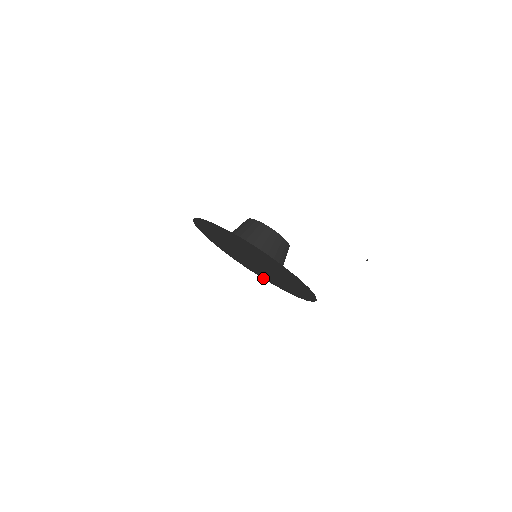
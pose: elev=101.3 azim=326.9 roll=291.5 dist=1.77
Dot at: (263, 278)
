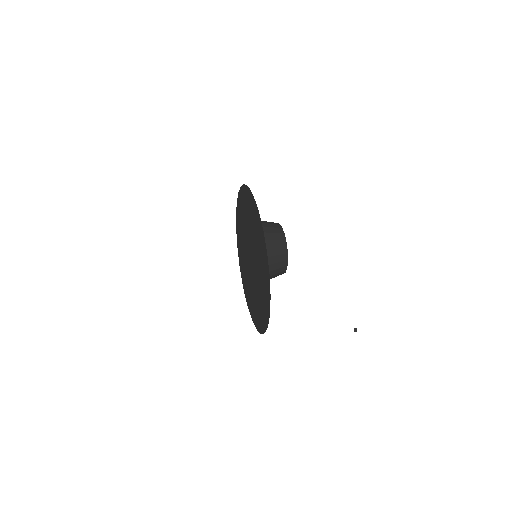
Dot at: (254, 322)
